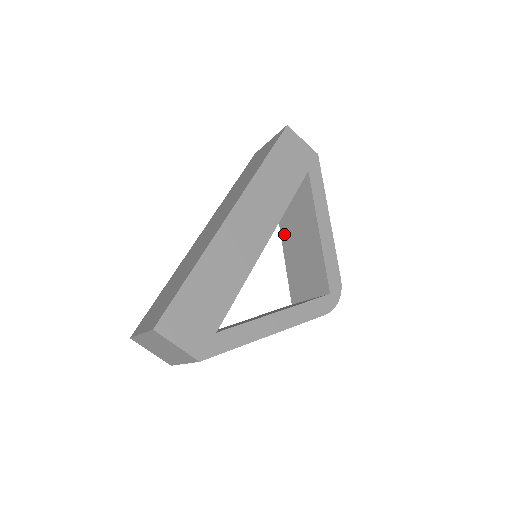
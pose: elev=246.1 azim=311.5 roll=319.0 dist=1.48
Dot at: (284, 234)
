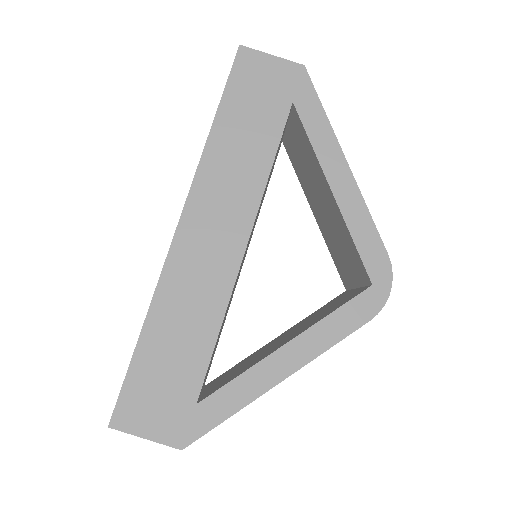
Dot at: (307, 196)
